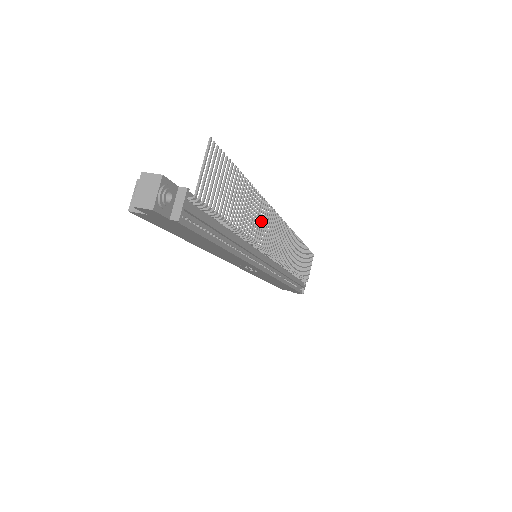
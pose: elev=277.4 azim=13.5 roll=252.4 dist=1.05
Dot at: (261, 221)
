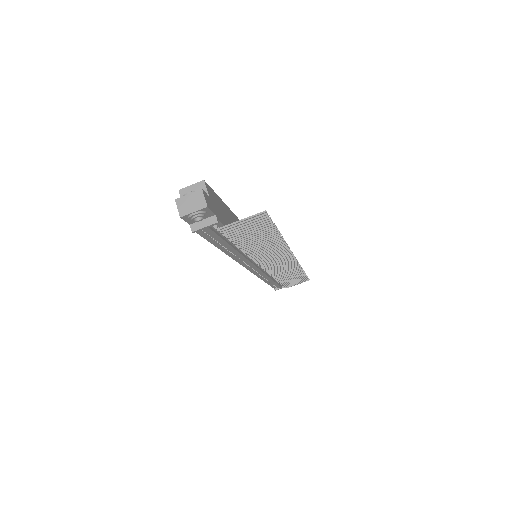
Dot at: (271, 253)
